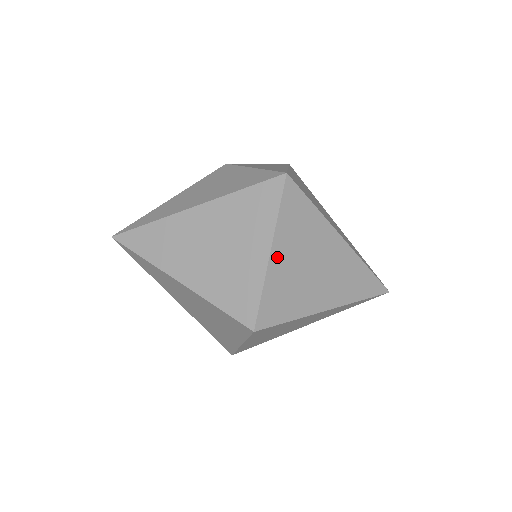
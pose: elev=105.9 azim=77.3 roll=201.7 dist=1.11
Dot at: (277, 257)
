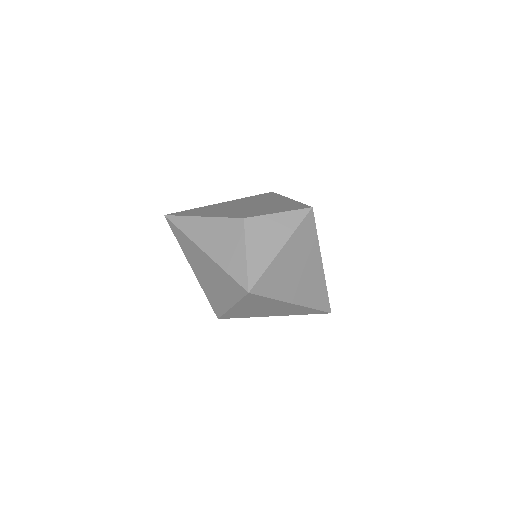
Dot at: (237, 308)
